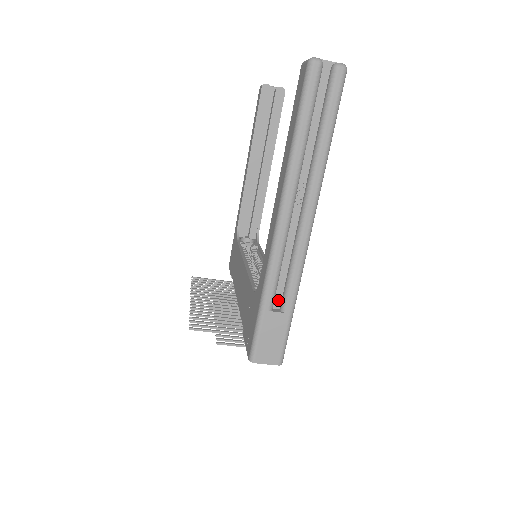
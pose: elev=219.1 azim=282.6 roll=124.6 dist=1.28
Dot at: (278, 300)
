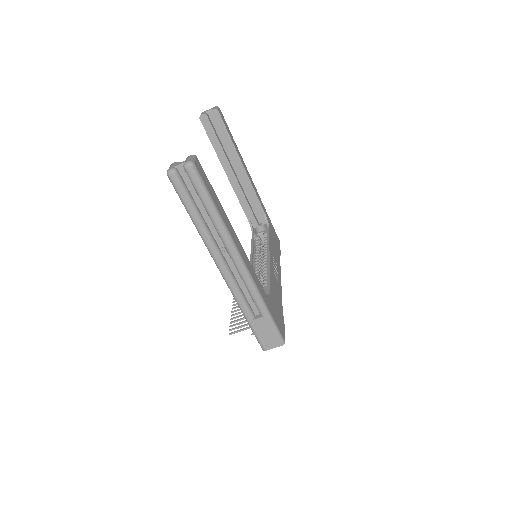
Dot at: (255, 310)
